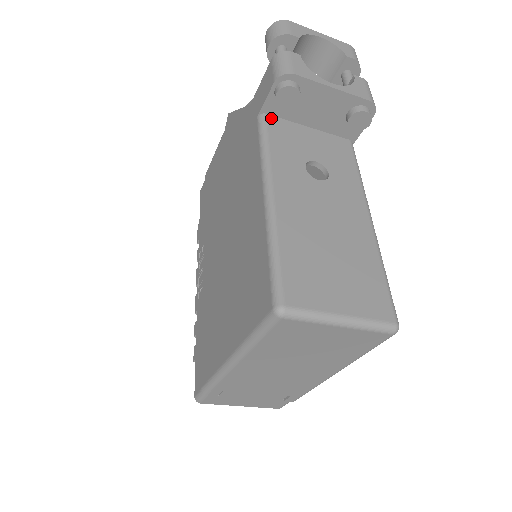
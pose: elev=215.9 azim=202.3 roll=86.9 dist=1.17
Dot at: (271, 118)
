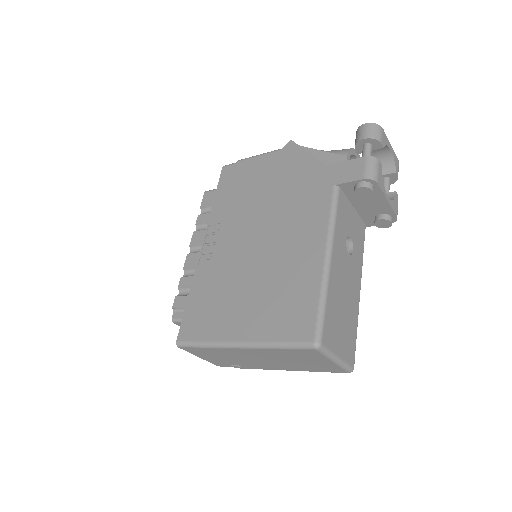
Dot at: (341, 192)
